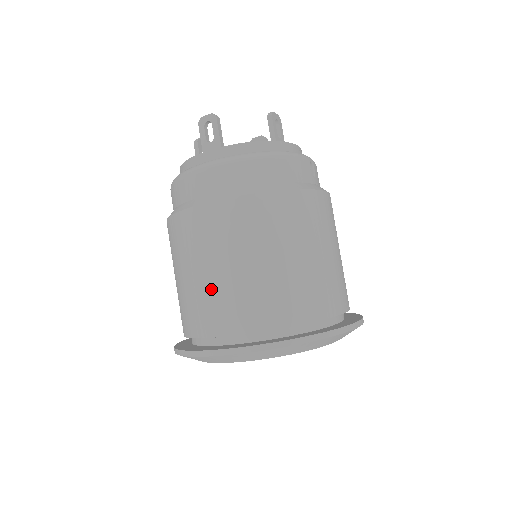
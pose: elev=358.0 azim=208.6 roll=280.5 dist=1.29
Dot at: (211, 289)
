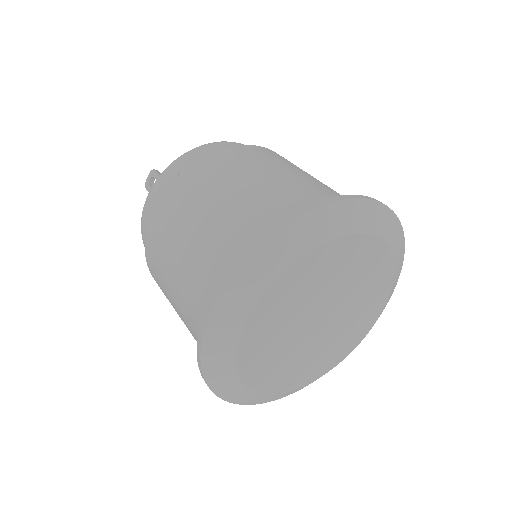
Dot at: (191, 259)
